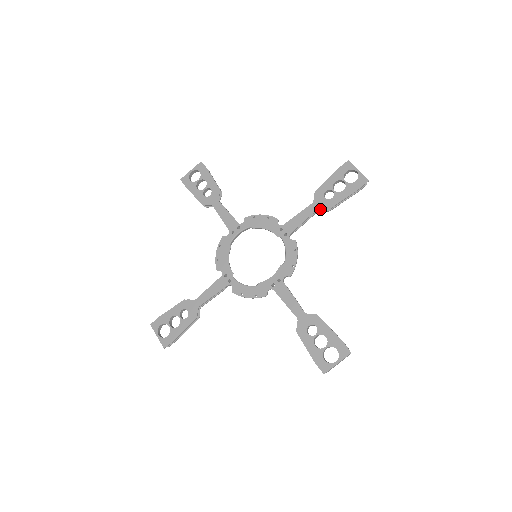
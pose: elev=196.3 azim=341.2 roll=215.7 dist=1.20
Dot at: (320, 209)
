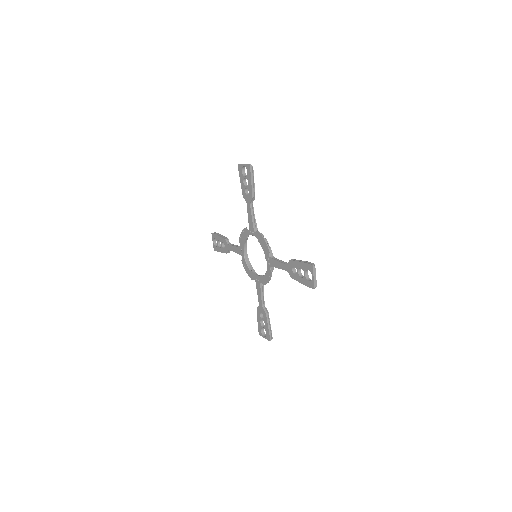
Dot at: occluded
